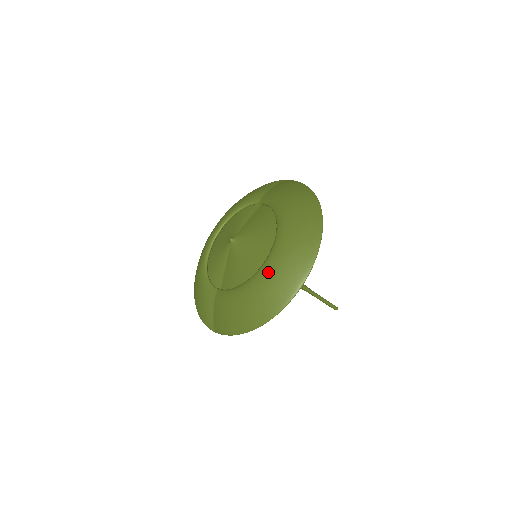
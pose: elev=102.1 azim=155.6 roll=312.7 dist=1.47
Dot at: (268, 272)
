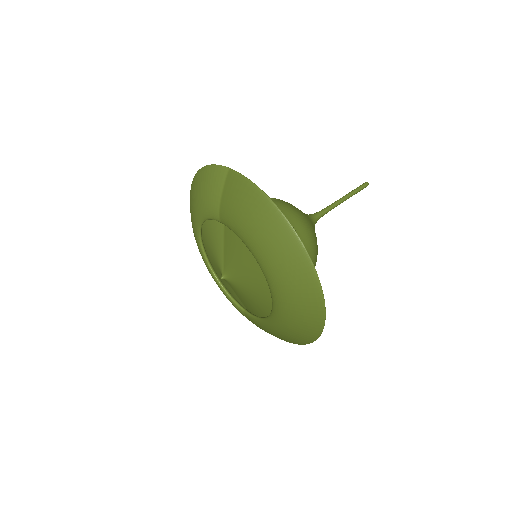
Dot at: (283, 318)
